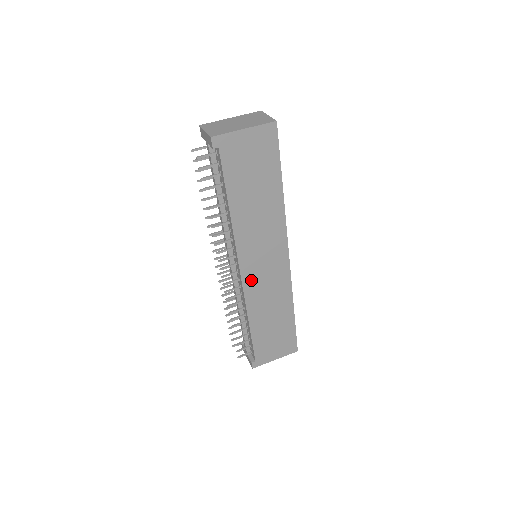
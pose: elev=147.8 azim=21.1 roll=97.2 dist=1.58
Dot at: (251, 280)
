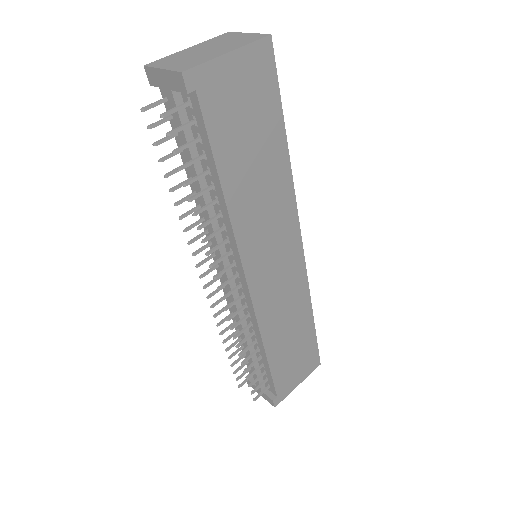
Dot at: (262, 291)
